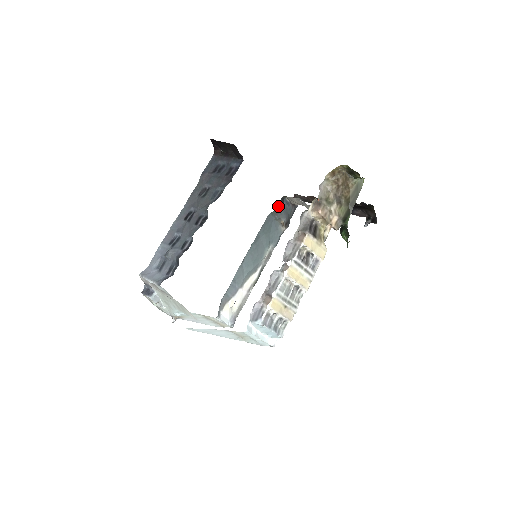
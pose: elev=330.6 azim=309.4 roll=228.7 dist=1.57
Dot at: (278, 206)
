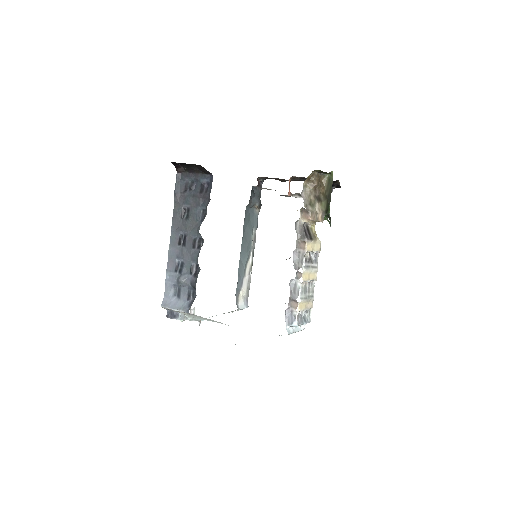
Dot at: (251, 197)
